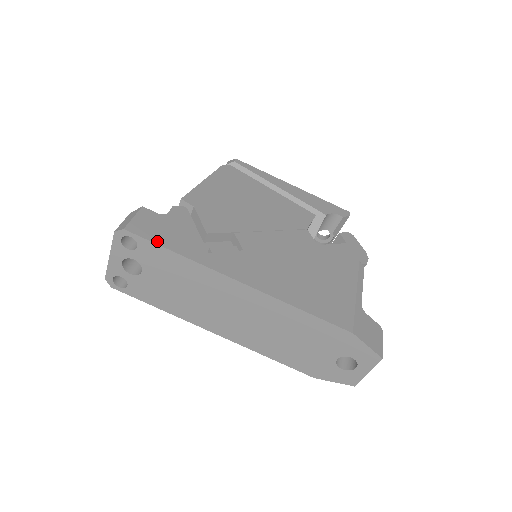
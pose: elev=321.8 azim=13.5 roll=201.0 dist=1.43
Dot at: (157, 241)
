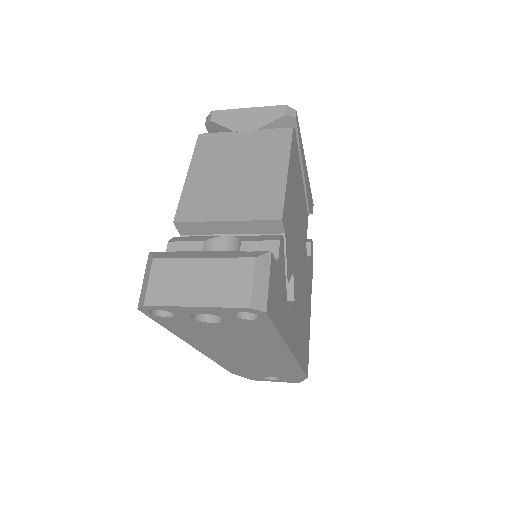
Dot at: (276, 322)
